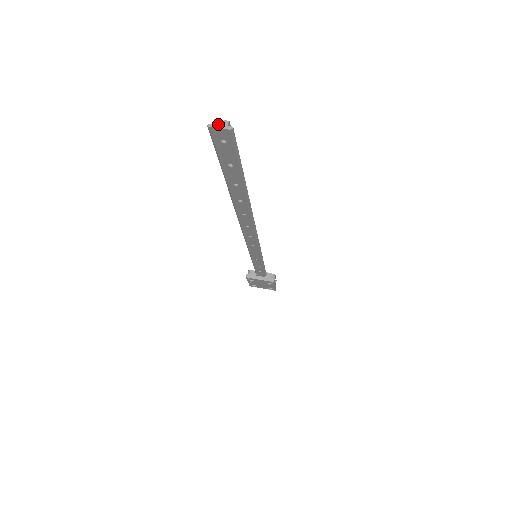
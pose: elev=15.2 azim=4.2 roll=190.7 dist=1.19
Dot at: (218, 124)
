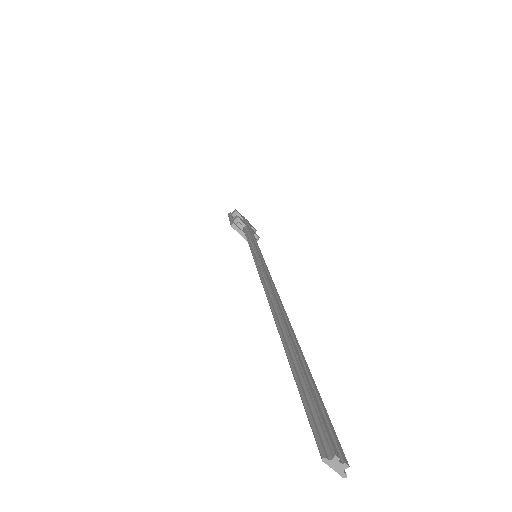
Dot at: (335, 464)
